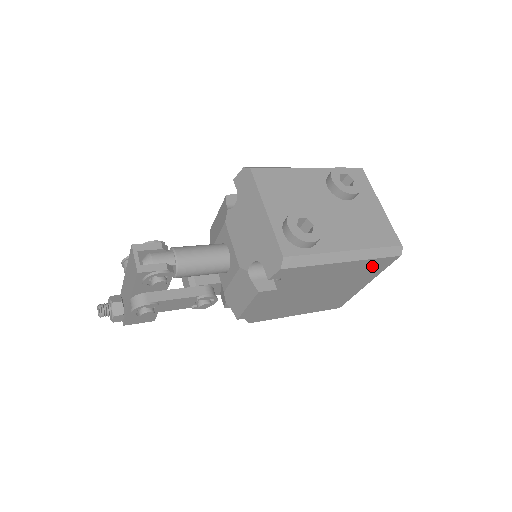
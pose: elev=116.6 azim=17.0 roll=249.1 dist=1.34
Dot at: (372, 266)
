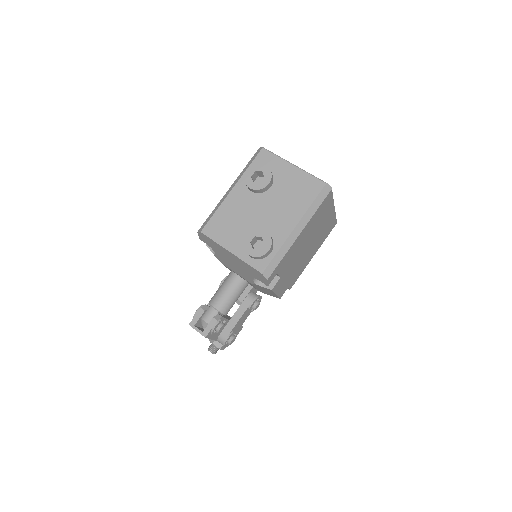
Dot at: (321, 210)
